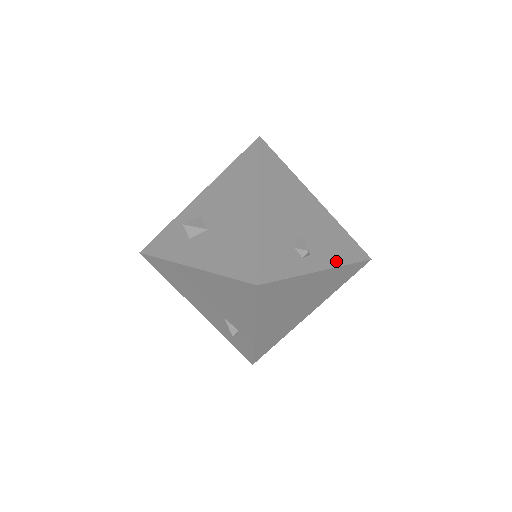
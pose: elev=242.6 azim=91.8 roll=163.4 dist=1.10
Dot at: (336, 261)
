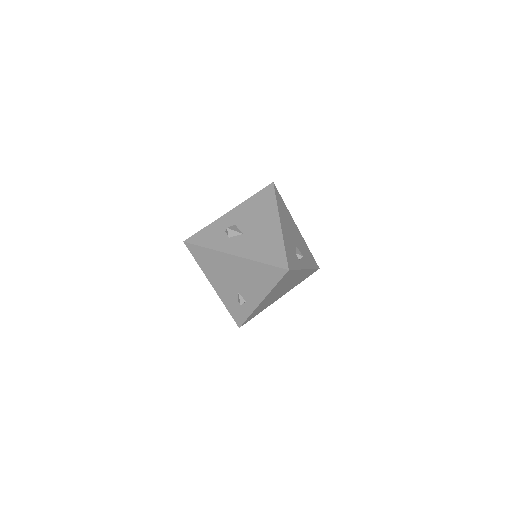
Dot at: (309, 265)
